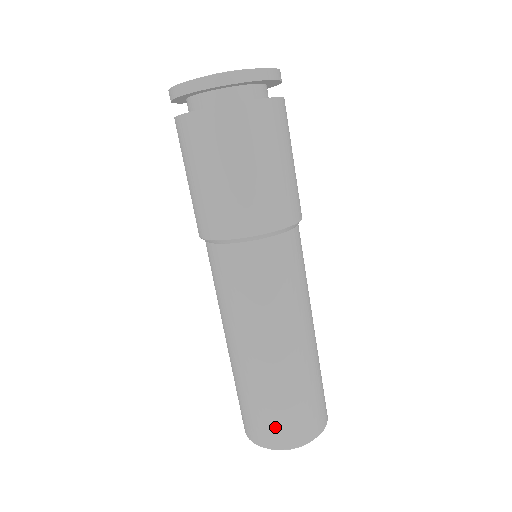
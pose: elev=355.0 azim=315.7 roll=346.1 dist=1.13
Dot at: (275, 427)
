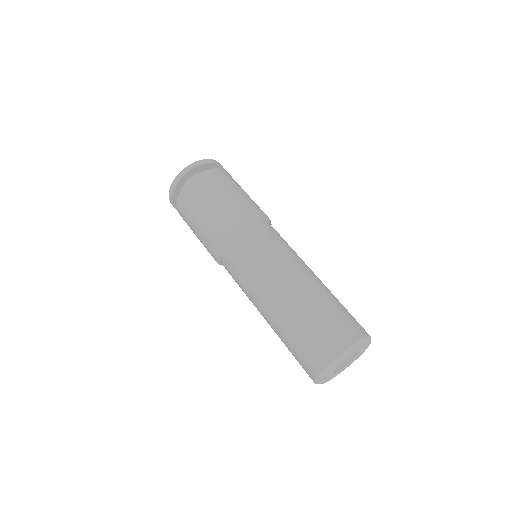
Dot at: (317, 344)
